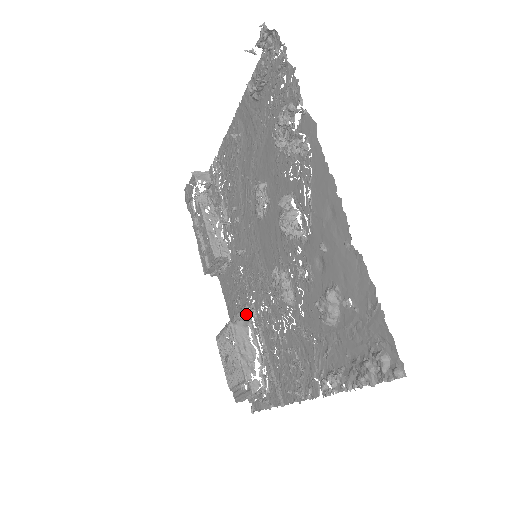
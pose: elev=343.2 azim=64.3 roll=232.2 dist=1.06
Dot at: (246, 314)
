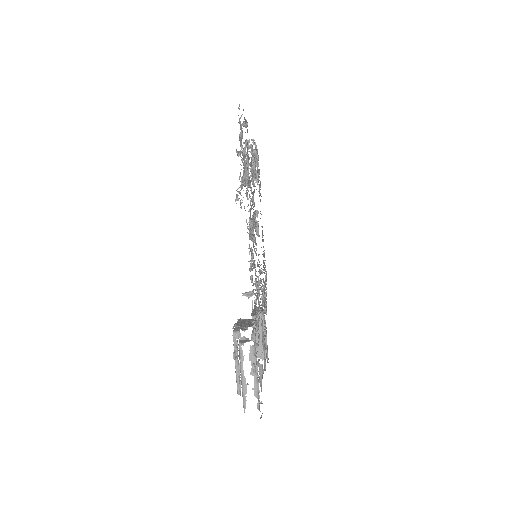
Dot at: (245, 293)
